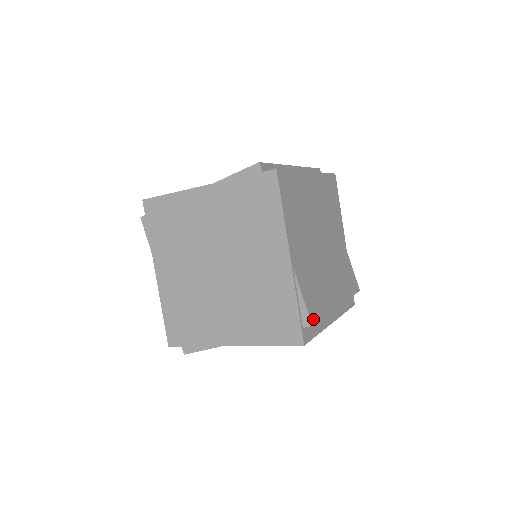
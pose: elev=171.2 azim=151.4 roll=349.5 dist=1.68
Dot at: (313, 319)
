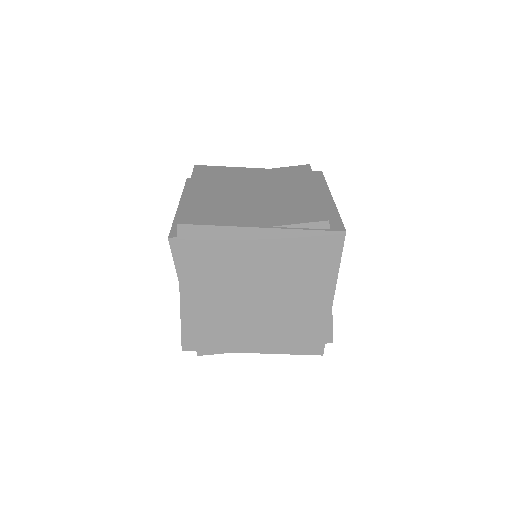
Dot at: occluded
